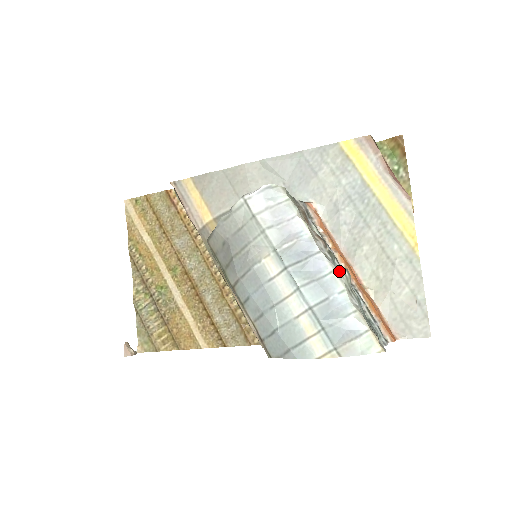
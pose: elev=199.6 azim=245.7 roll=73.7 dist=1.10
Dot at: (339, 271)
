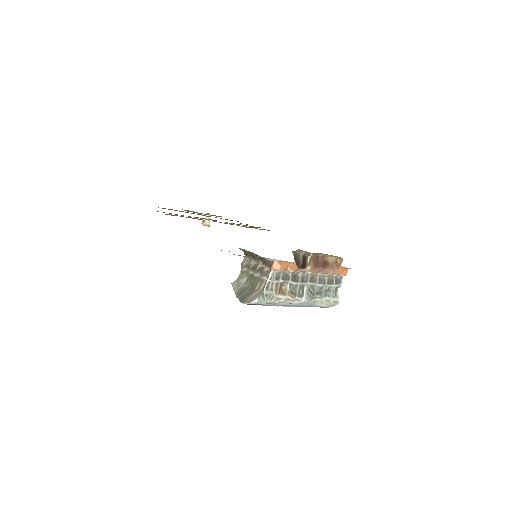
Dot at: (306, 302)
